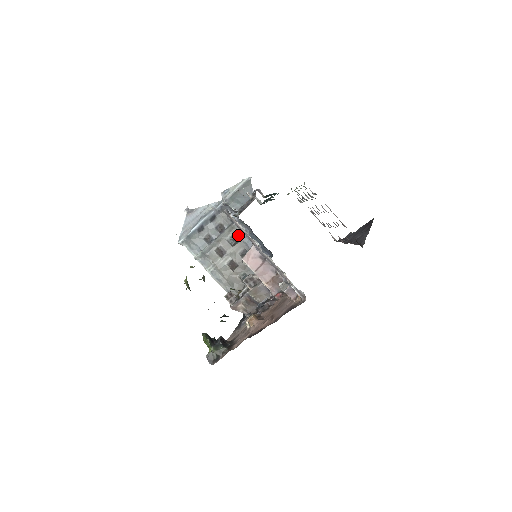
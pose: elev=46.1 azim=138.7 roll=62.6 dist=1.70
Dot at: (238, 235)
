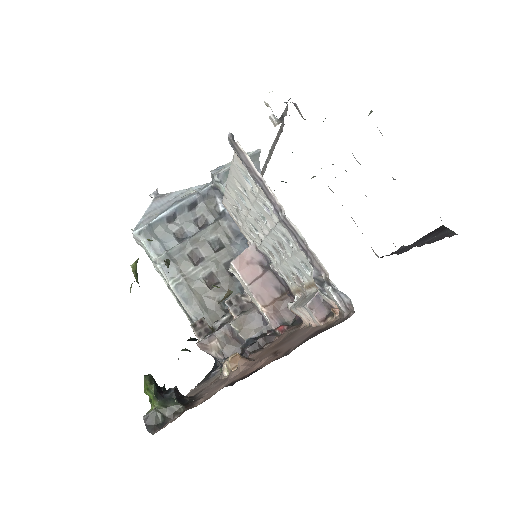
Dot at: (226, 236)
